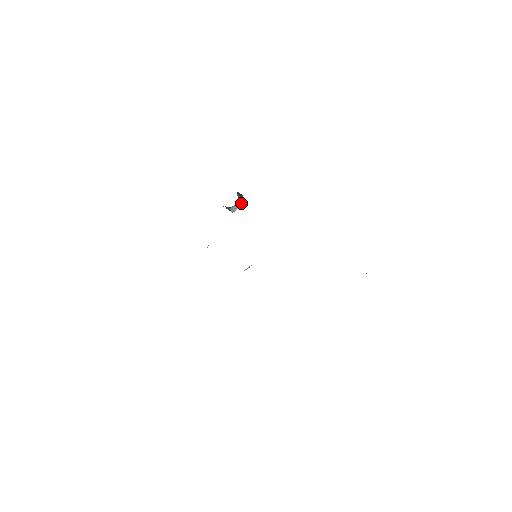
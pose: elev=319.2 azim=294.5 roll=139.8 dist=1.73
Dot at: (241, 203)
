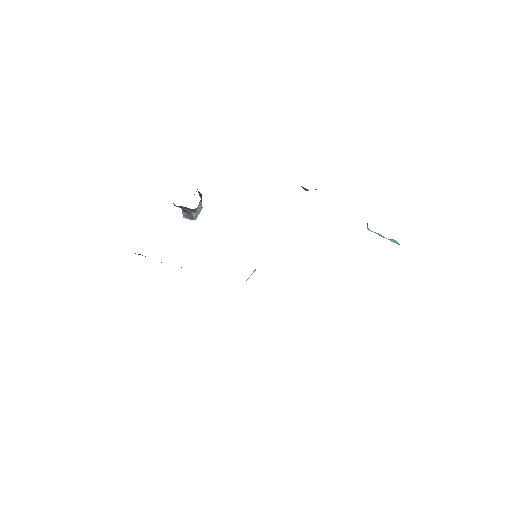
Dot at: (201, 207)
